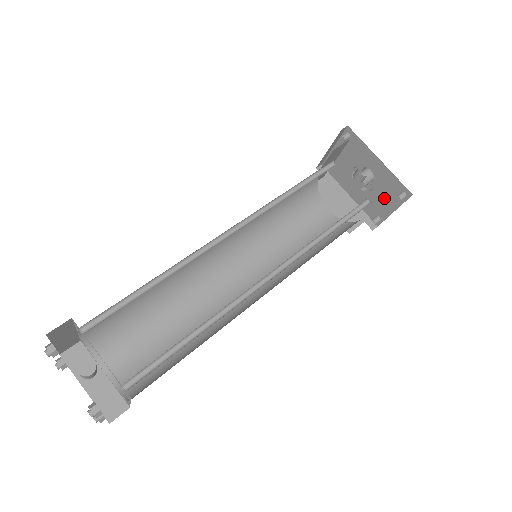
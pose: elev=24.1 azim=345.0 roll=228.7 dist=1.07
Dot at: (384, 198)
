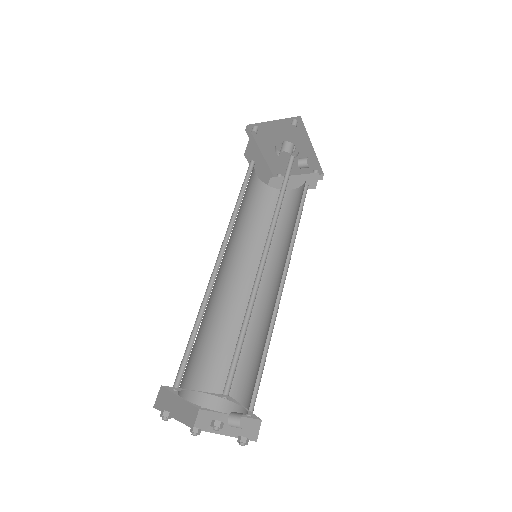
Dot at: (297, 167)
